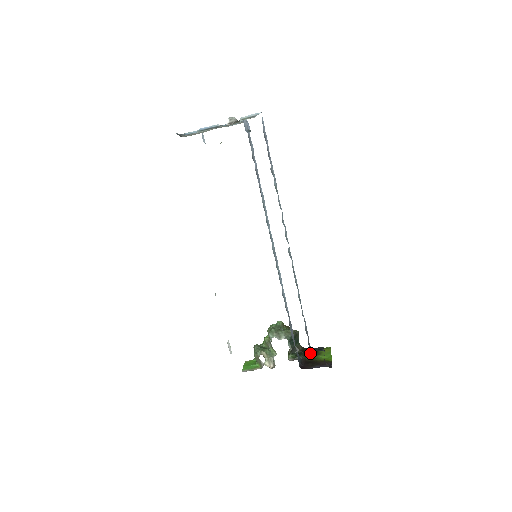
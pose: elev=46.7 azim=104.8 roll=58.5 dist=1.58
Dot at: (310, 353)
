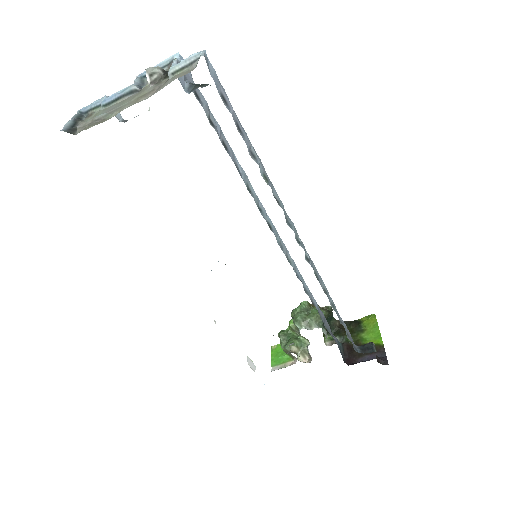
Dot at: (351, 329)
